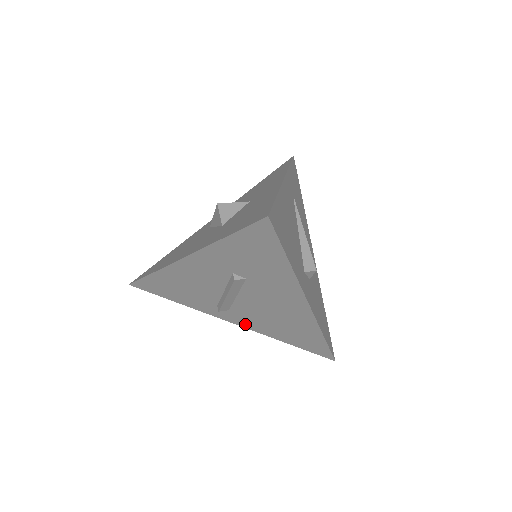
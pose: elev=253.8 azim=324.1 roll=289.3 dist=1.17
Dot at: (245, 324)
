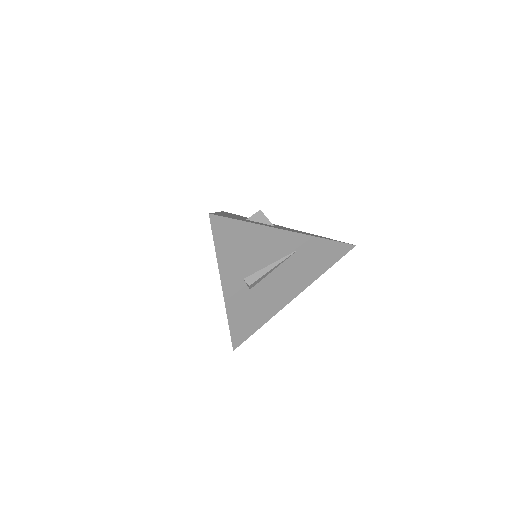
Dot at: occluded
